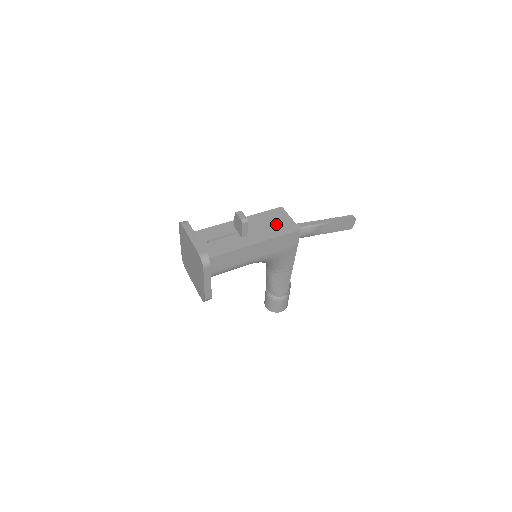
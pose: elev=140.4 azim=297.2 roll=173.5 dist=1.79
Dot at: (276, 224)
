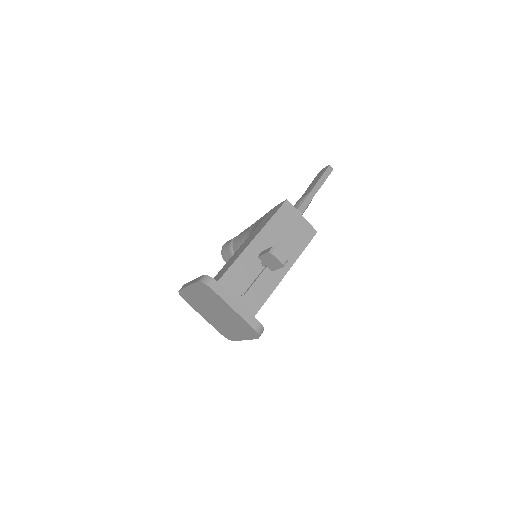
Dot at: (293, 233)
